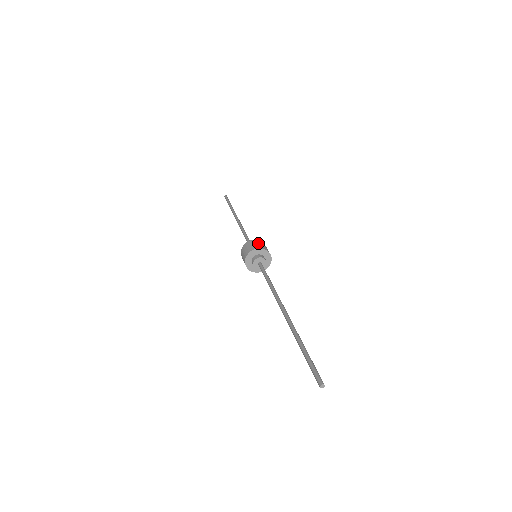
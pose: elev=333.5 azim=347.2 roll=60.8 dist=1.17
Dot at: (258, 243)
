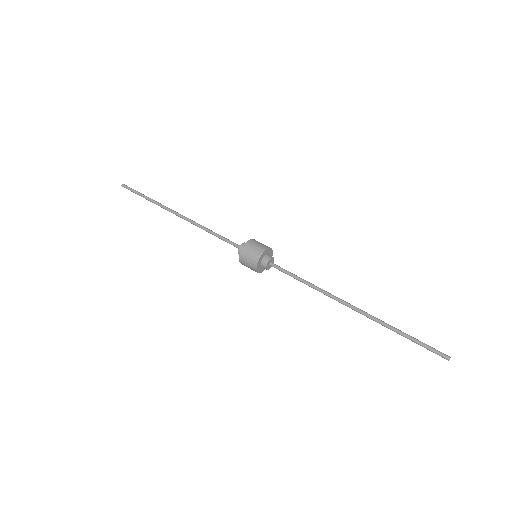
Dot at: (250, 251)
